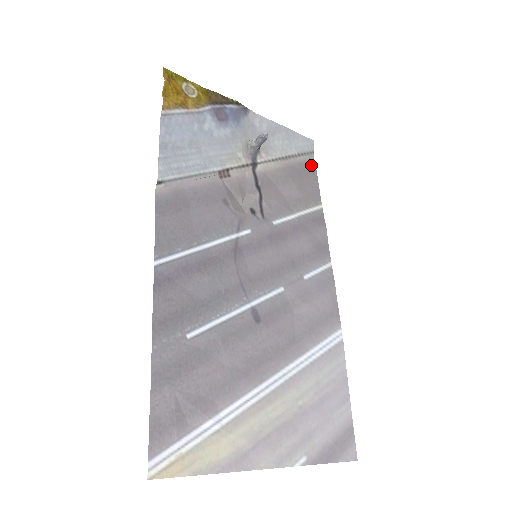
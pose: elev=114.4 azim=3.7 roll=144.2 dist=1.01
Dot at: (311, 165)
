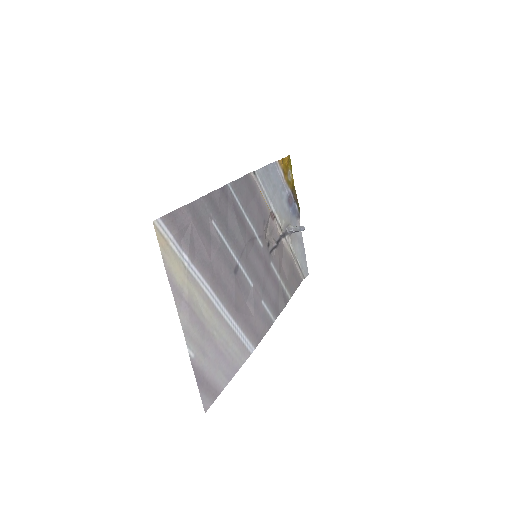
Dot at: (300, 280)
